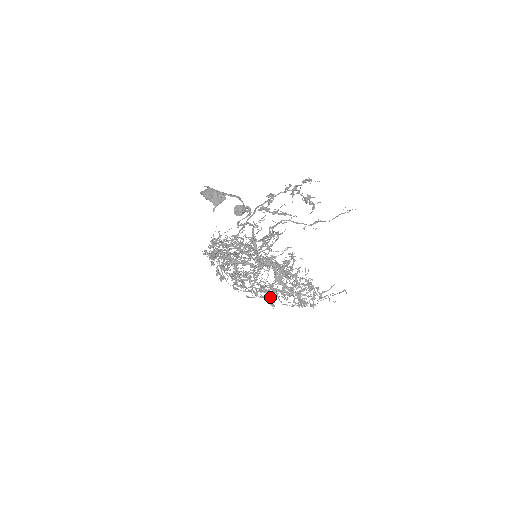
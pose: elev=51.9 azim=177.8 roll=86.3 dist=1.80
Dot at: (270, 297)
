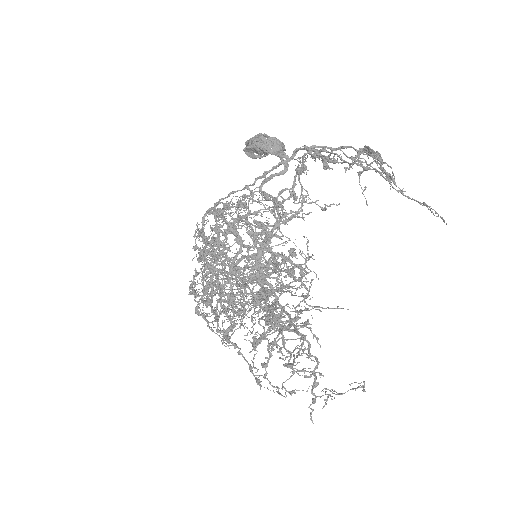
Dot at: (232, 318)
